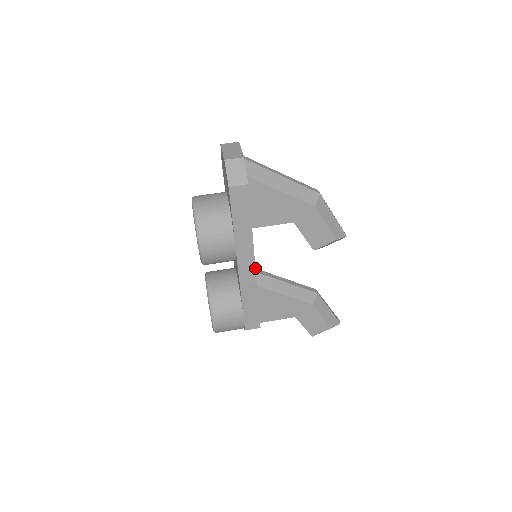
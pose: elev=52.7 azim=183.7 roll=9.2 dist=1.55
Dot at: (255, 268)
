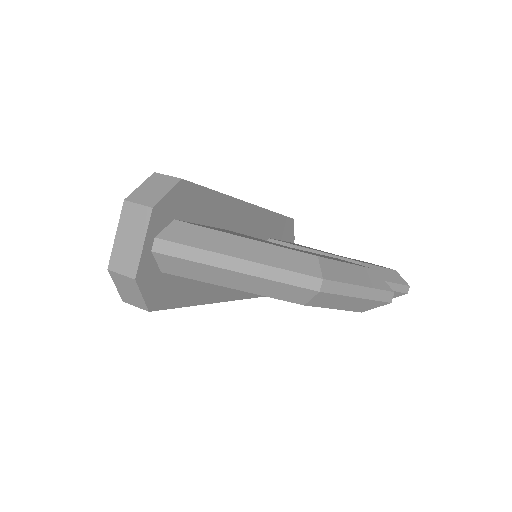
Dot at: (230, 300)
